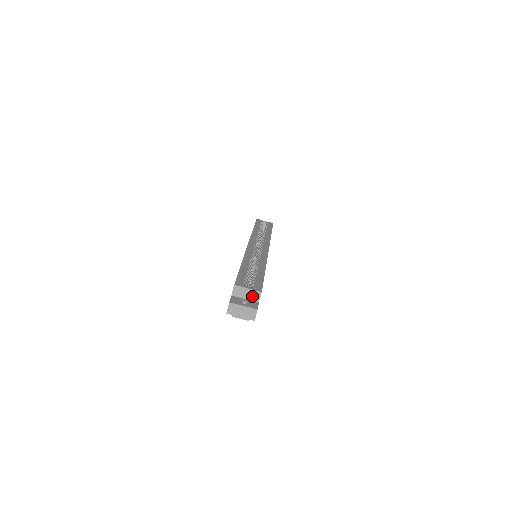
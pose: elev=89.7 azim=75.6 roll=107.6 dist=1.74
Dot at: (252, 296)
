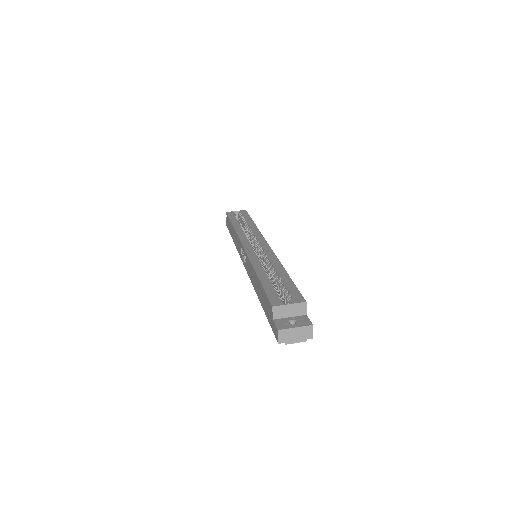
Dot at: (297, 311)
